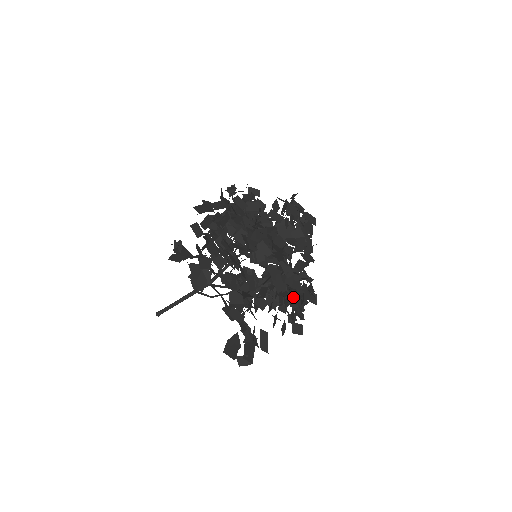
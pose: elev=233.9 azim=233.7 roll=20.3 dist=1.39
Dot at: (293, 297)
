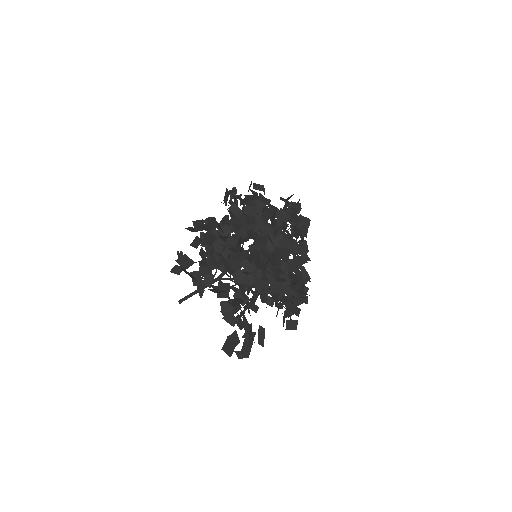
Dot at: (284, 299)
